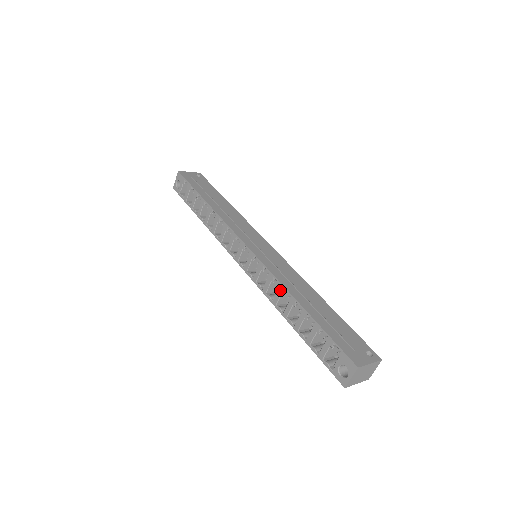
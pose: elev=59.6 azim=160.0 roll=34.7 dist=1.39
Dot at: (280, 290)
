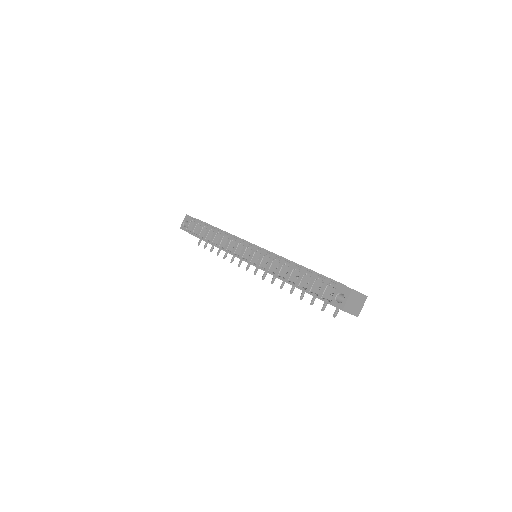
Dot at: (281, 263)
